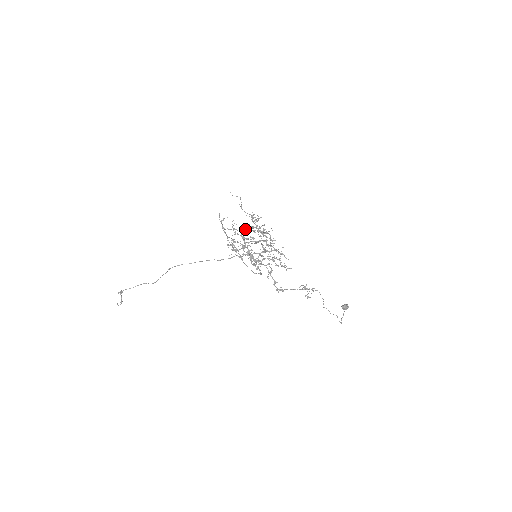
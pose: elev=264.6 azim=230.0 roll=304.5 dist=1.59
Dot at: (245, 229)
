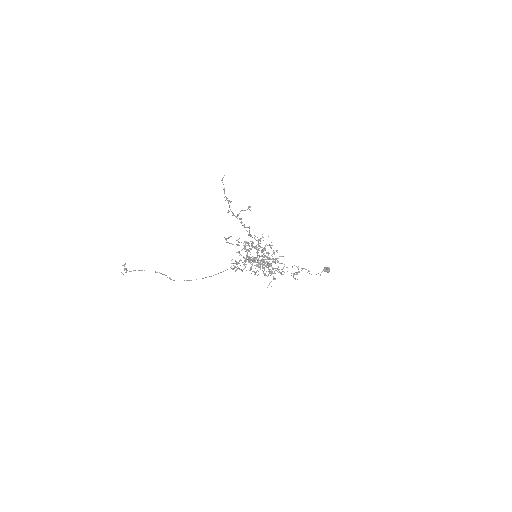
Dot at: occluded
